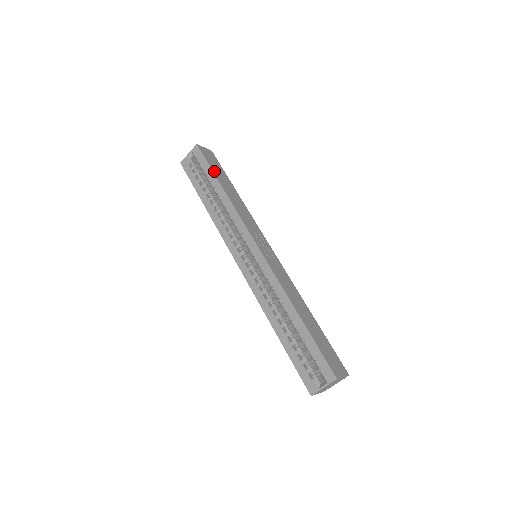
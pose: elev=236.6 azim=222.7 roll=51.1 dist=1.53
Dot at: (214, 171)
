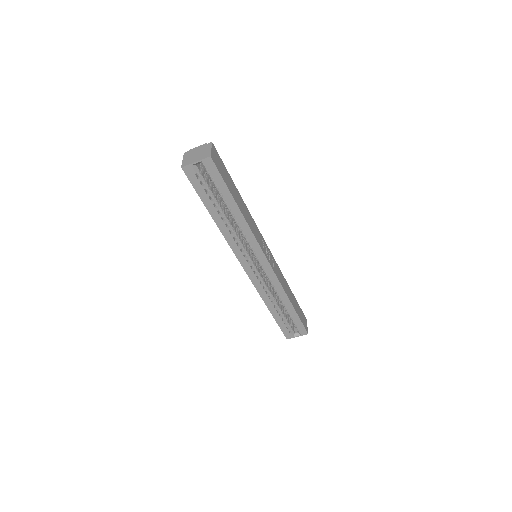
Dot at: (230, 190)
